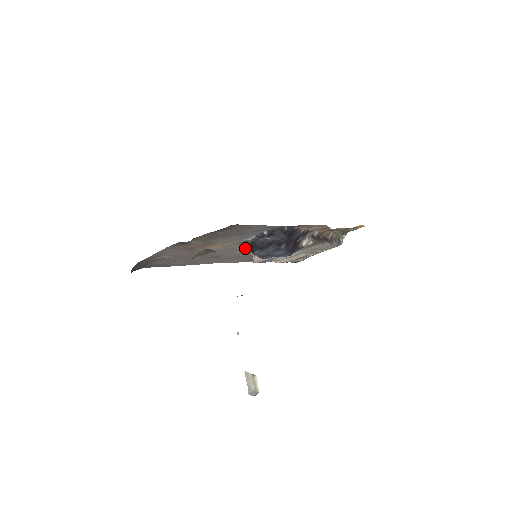
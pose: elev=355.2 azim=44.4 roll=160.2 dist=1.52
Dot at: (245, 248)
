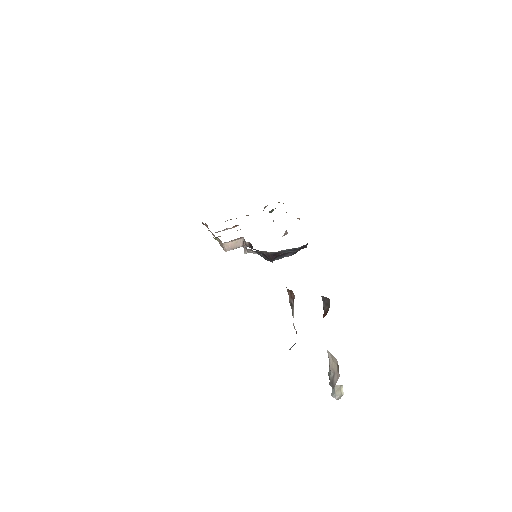
Dot at: occluded
